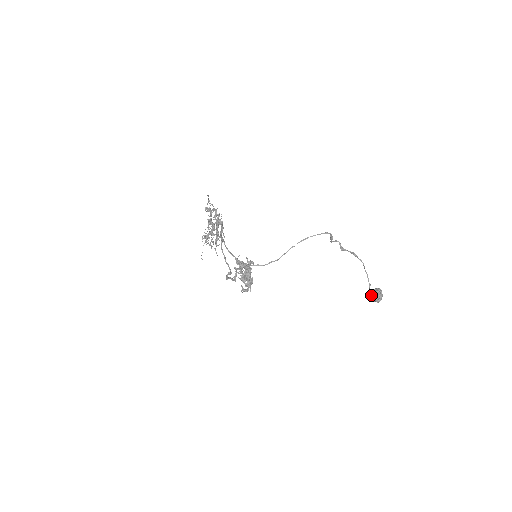
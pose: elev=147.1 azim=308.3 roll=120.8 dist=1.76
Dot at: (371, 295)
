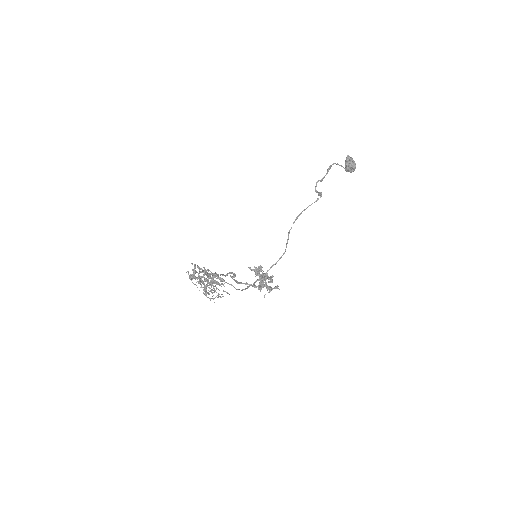
Dot at: occluded
